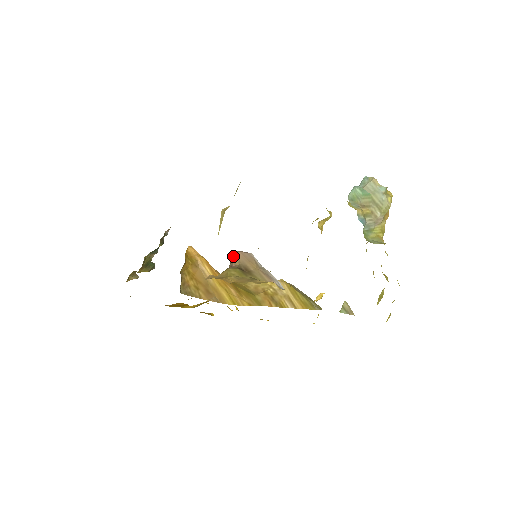
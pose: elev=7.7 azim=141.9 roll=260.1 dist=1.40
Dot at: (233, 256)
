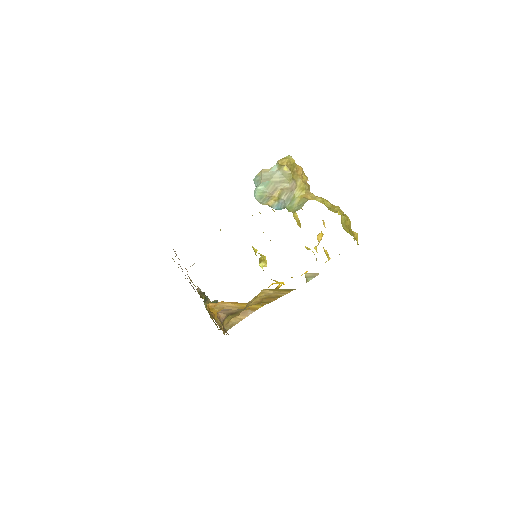
Dot at: (218, 315)
